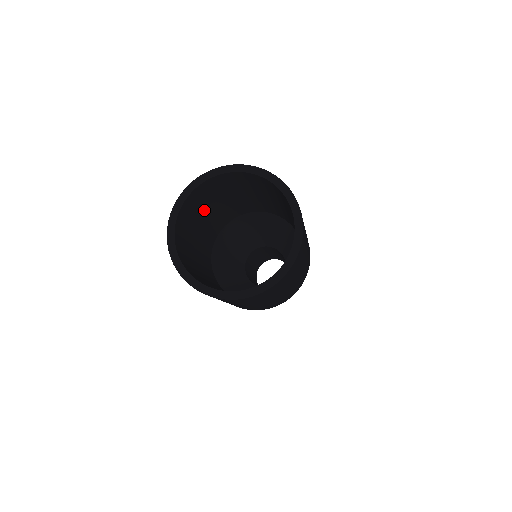
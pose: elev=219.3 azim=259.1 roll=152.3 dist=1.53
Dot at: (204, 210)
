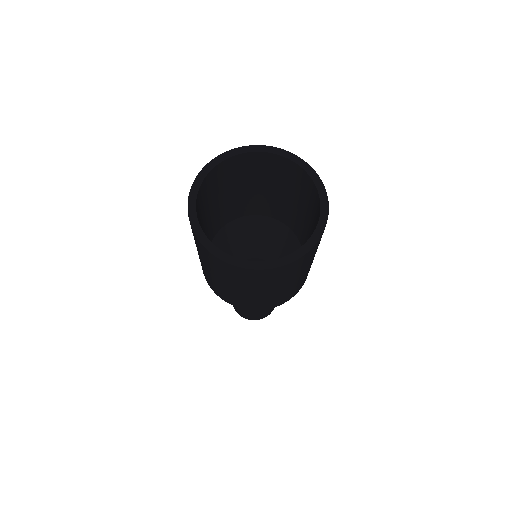
Dot at: (219, 193)
